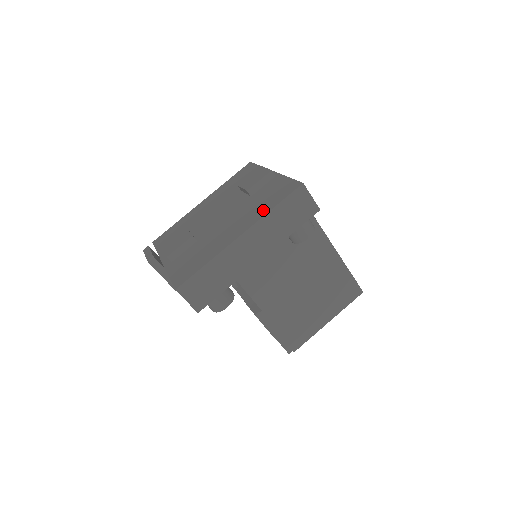
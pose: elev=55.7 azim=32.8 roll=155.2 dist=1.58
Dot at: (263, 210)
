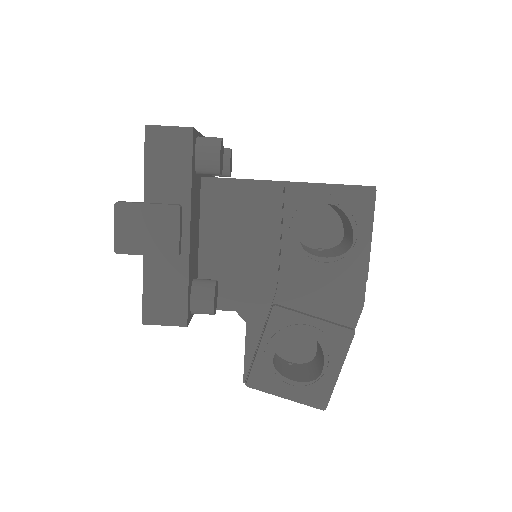
Dot at: occluded
